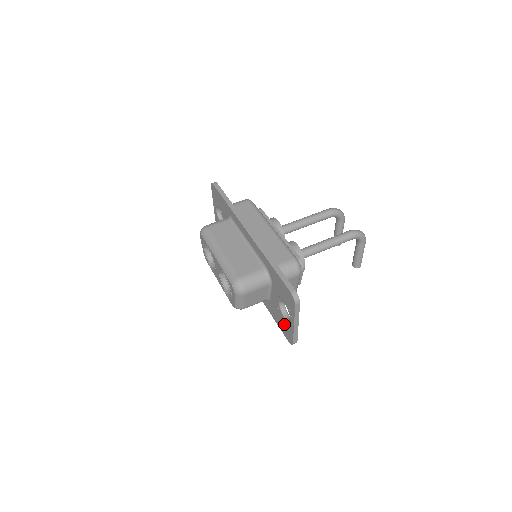
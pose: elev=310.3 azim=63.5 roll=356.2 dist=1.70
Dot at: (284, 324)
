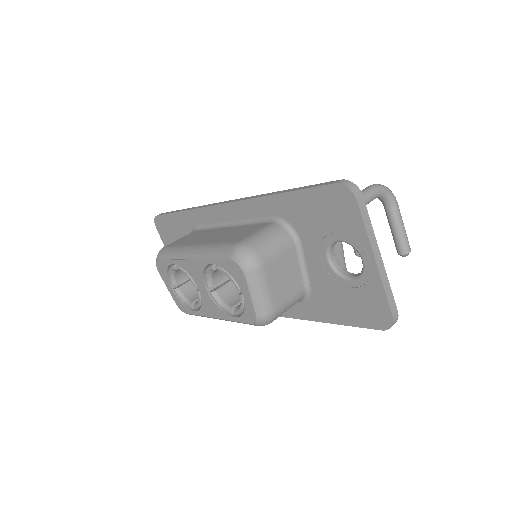
Dot at: (356, 297)
